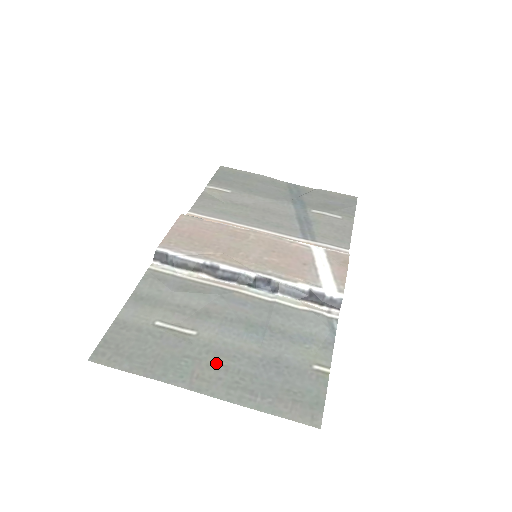
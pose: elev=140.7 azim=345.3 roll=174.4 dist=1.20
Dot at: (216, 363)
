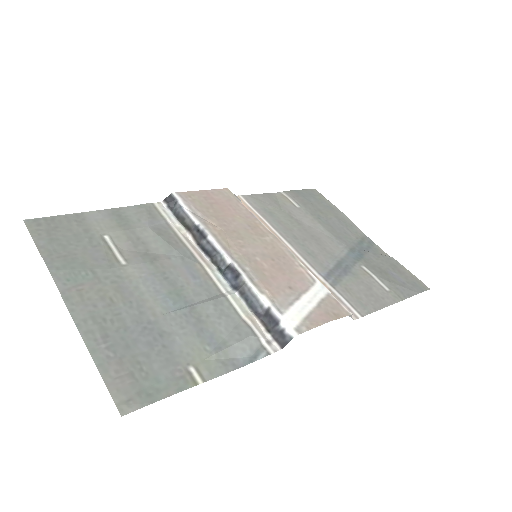
Dot at: (109, 294)
